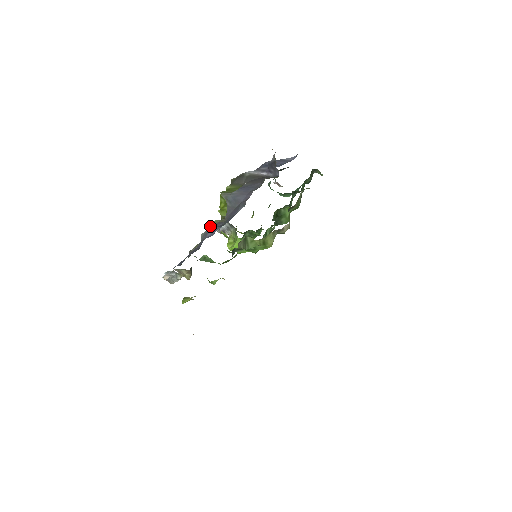
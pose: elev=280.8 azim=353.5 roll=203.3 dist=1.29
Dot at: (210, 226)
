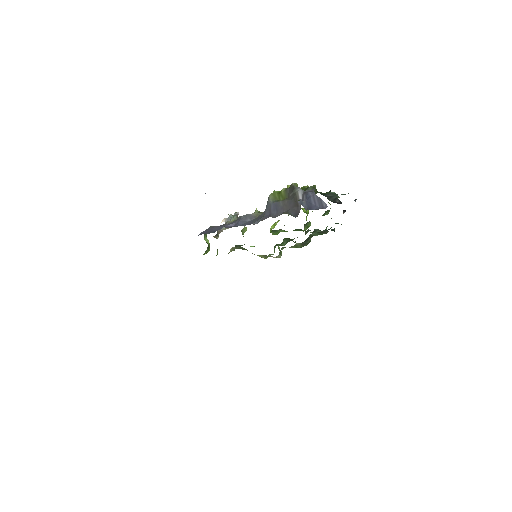
Dot at: (245, 215)
